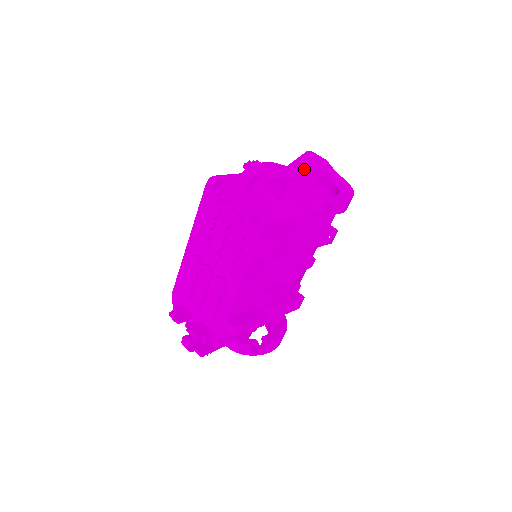
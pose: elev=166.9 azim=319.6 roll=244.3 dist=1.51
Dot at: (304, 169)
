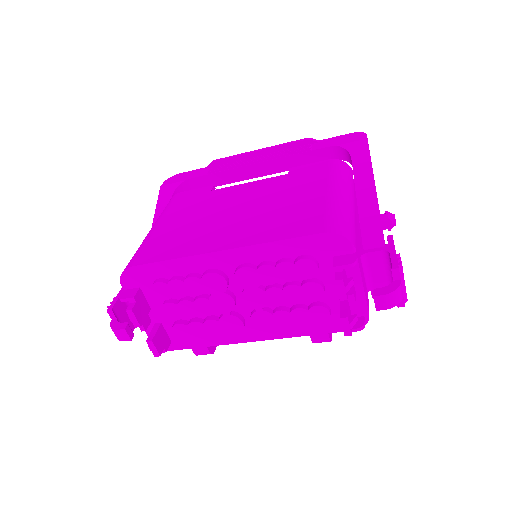
Dot at: occluded
